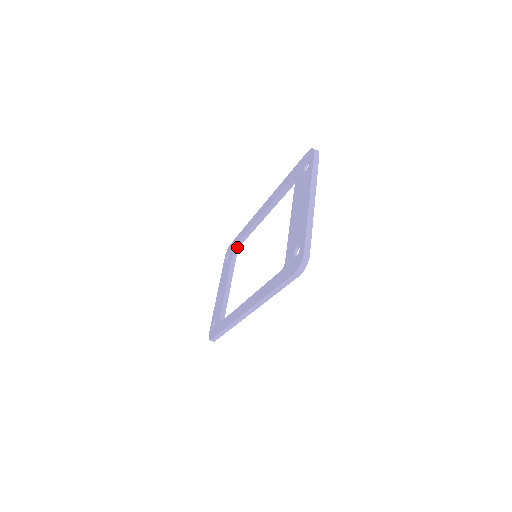
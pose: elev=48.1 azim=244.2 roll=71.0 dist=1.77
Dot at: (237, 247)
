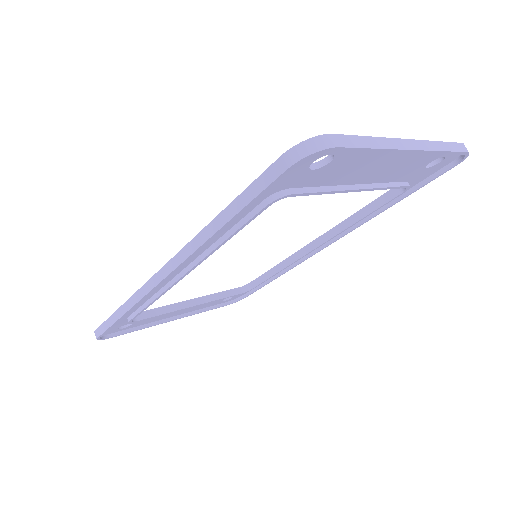
Dot at: (248, 288)
